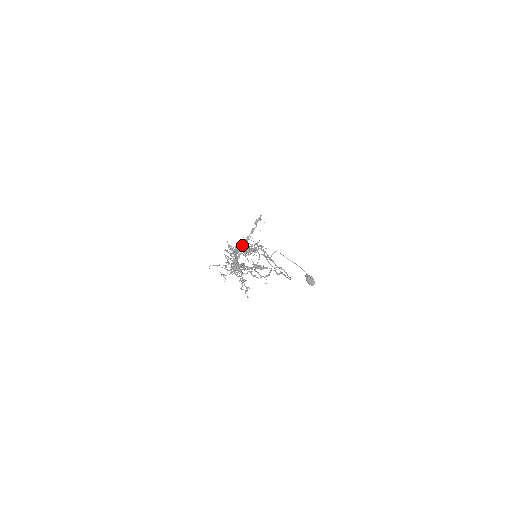
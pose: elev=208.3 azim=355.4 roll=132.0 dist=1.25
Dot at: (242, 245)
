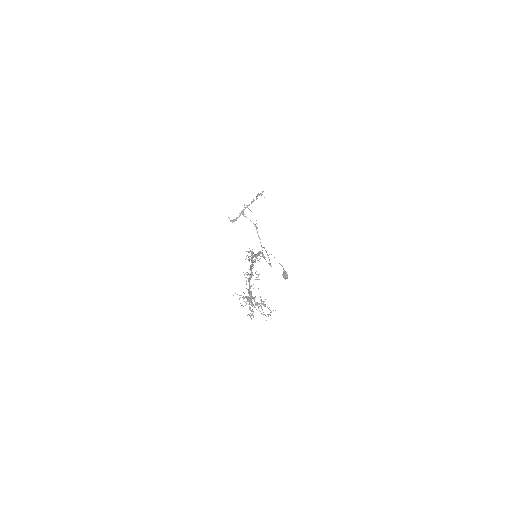
Dot at: (255, 273)
